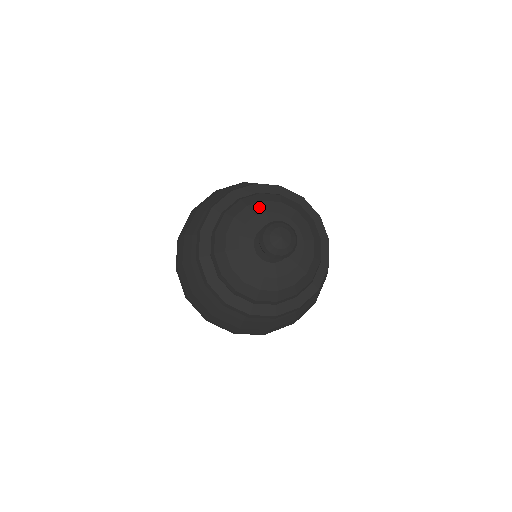
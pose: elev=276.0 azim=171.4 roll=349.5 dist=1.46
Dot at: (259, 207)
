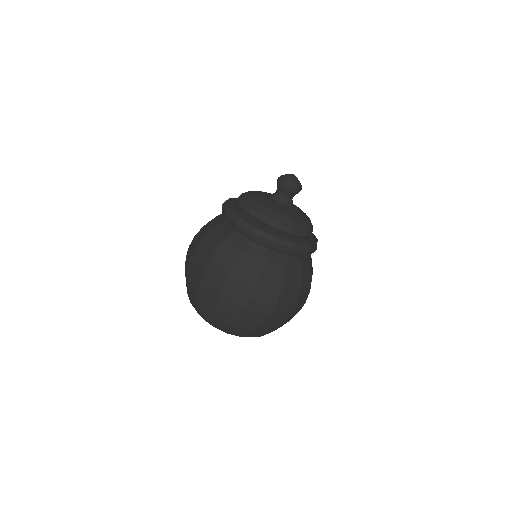
Dot at: (254, 192)
